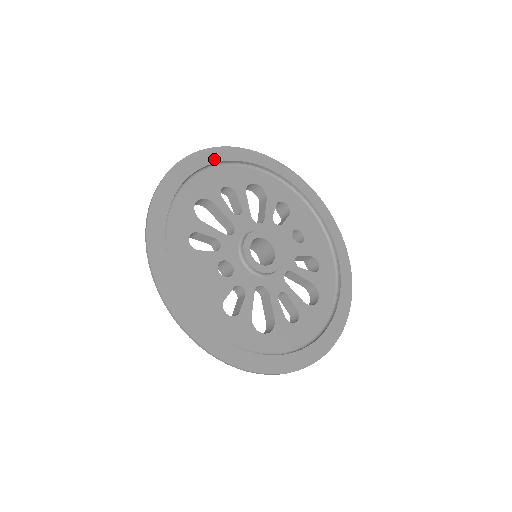
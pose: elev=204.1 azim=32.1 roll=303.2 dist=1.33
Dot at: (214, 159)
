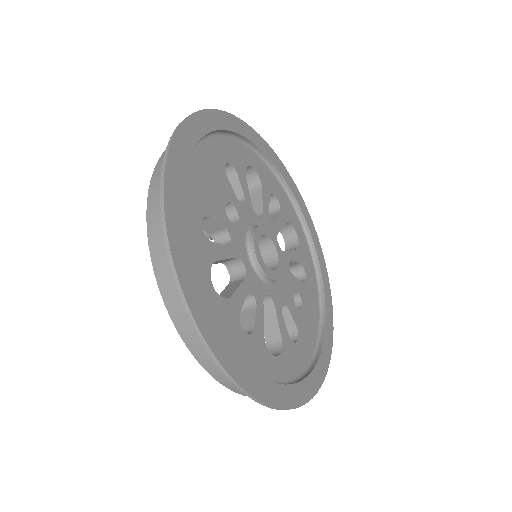
Dot at: (286, 178)
